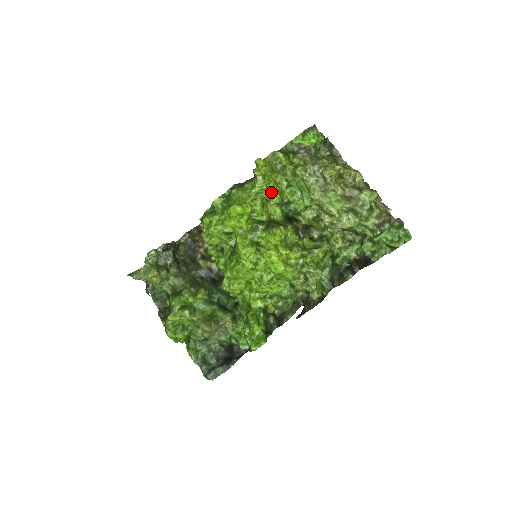
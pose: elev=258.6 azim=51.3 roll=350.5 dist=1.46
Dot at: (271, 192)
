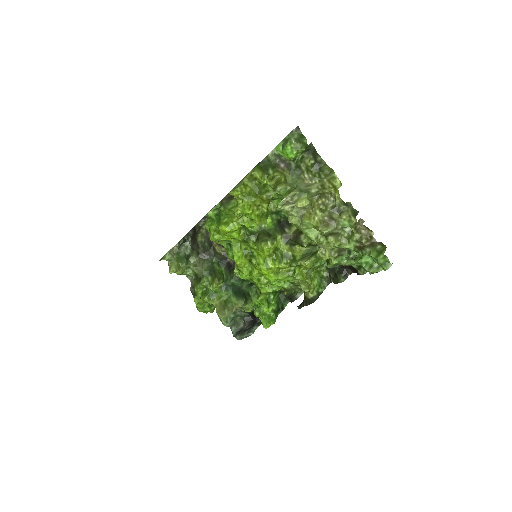
Dot at: (250, 218)
